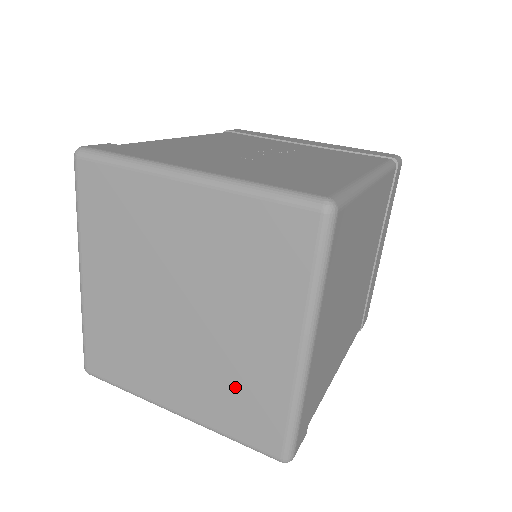
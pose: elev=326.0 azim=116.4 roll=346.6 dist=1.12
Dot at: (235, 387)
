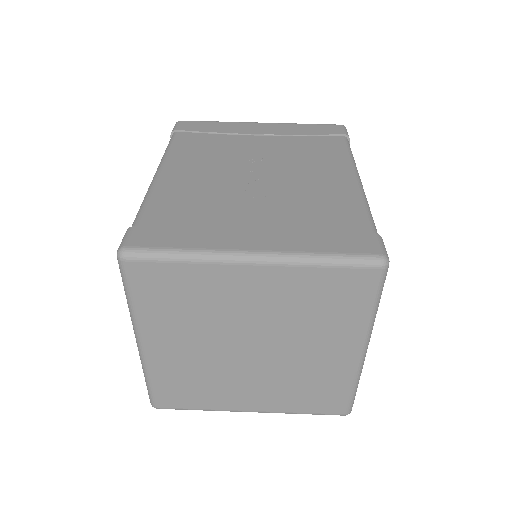
Dot at: (306, 385)
